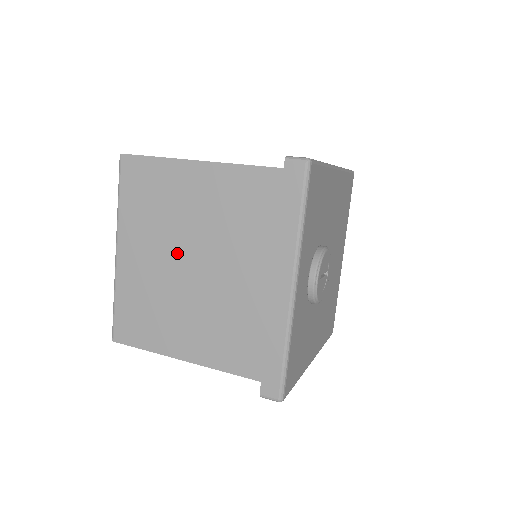
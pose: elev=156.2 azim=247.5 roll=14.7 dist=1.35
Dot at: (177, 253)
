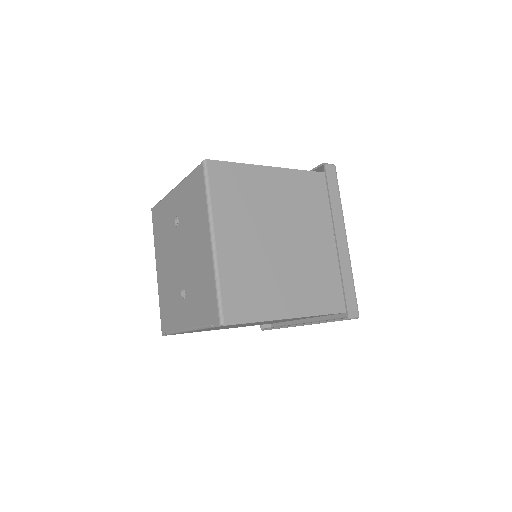
Dot at: (266, 233)
